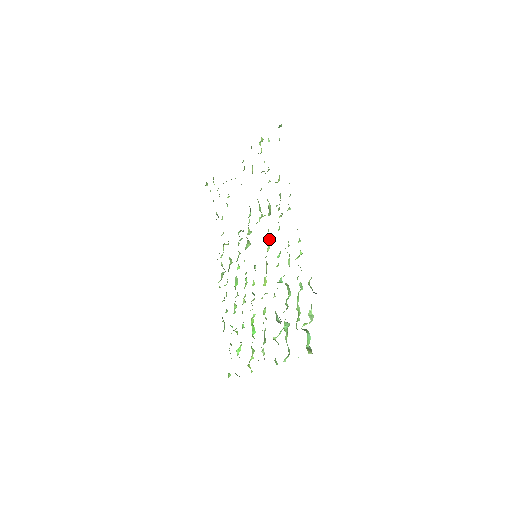
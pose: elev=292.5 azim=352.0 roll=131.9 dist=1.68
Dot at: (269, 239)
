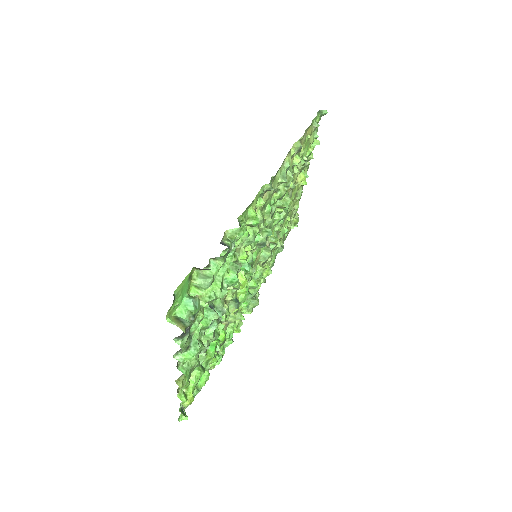
Dot at: (267, 229)
